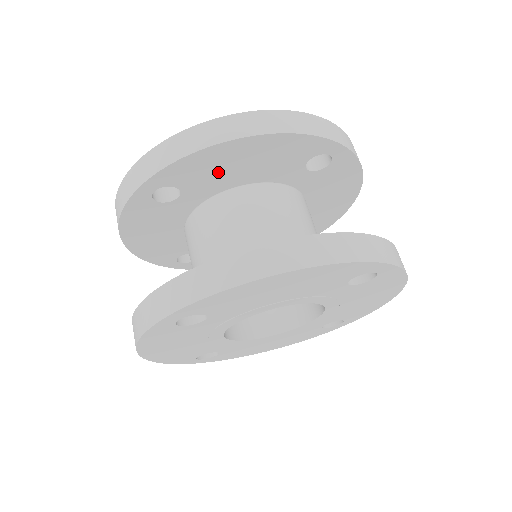
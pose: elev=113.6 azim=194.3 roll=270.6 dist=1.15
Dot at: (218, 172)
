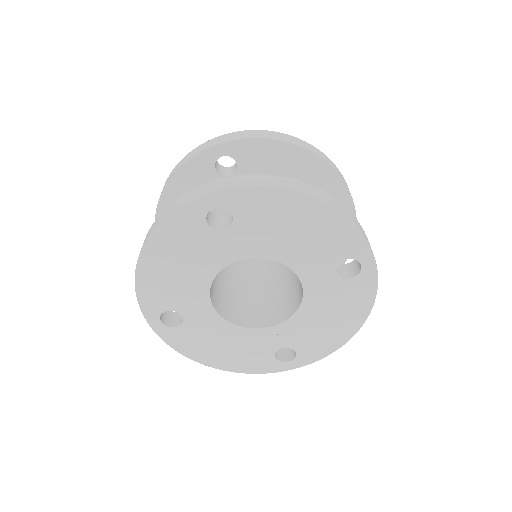
Dot at: (270, 169)
